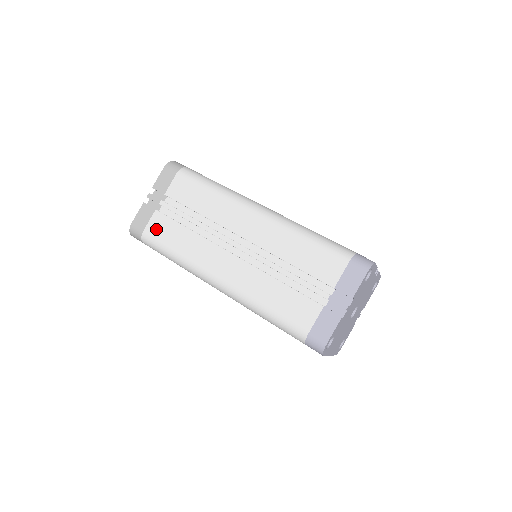
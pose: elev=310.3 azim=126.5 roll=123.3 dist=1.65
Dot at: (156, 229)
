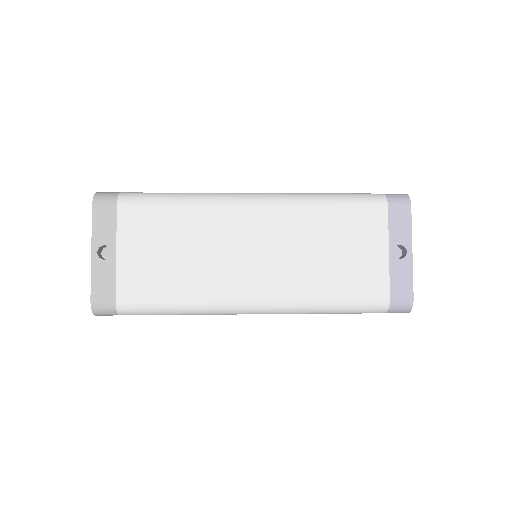
Dot at: occluded
